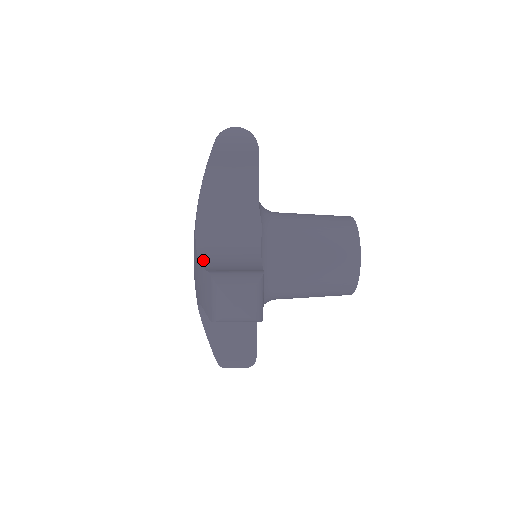
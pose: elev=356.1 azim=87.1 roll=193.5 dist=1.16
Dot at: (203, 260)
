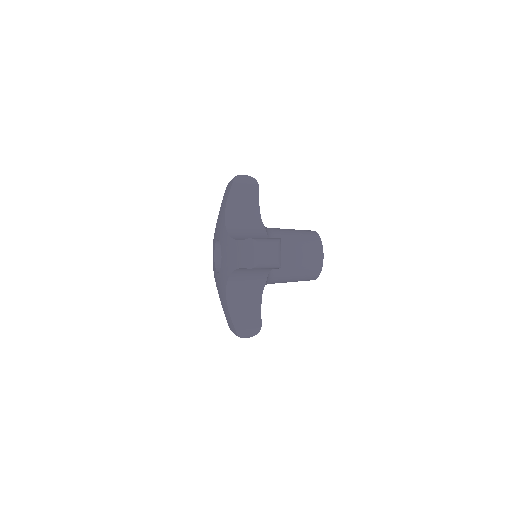
Dot at: occluded
